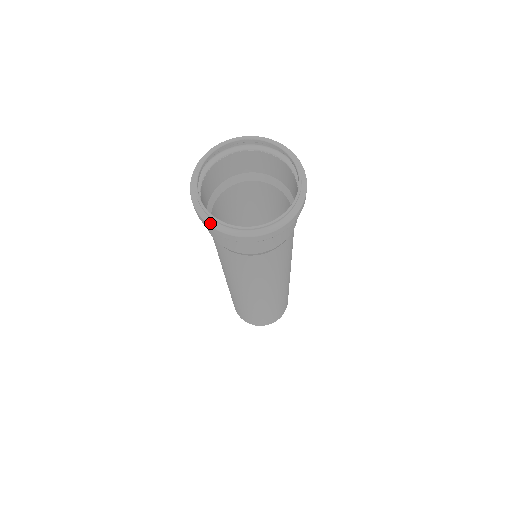
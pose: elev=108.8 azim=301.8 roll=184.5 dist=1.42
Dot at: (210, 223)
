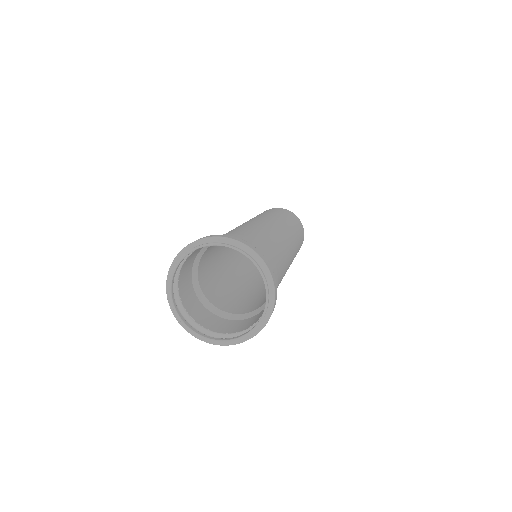
Dot at: (215, 344)
